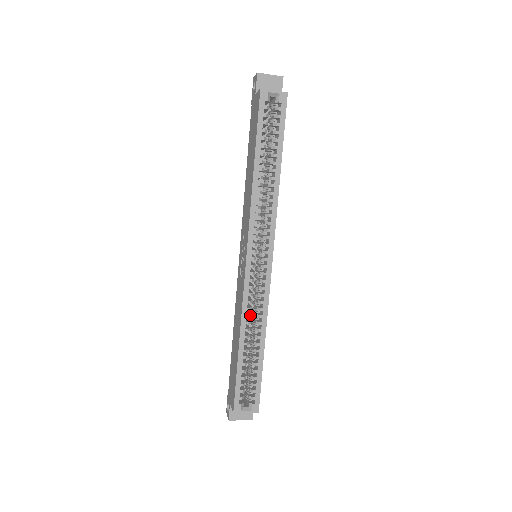
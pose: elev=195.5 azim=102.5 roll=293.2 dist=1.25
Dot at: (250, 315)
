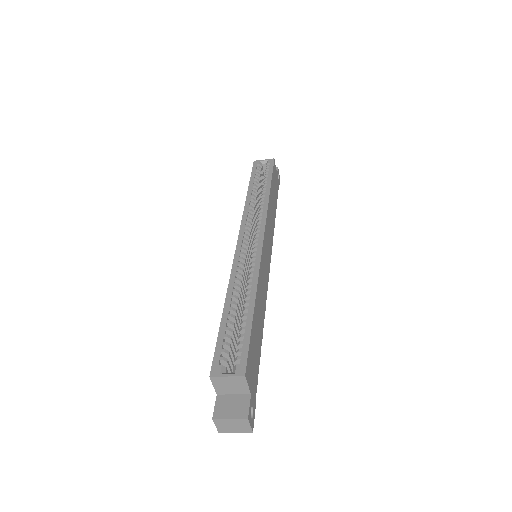
Dot at: (240, 280)
